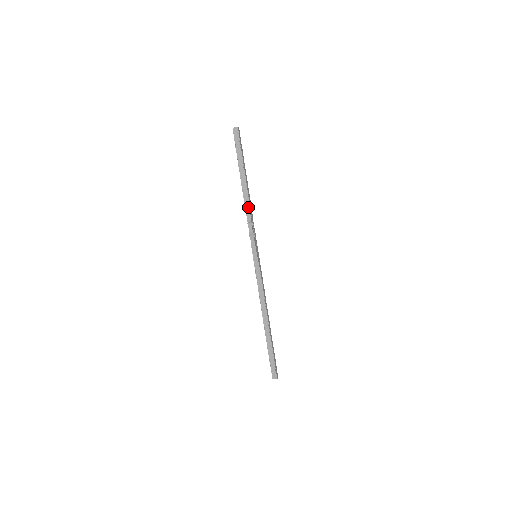
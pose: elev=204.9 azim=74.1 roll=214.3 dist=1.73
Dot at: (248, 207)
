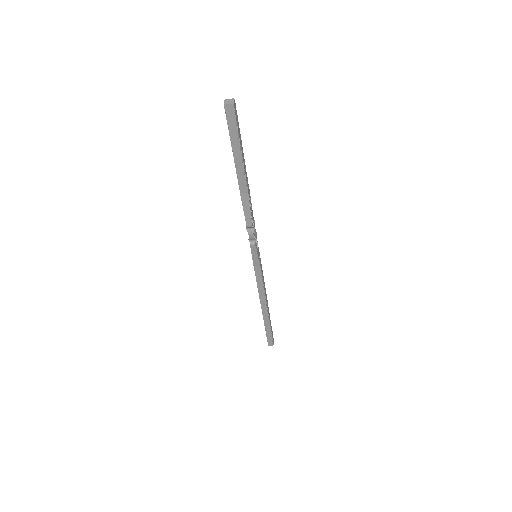
Dot at: (248, 211)
